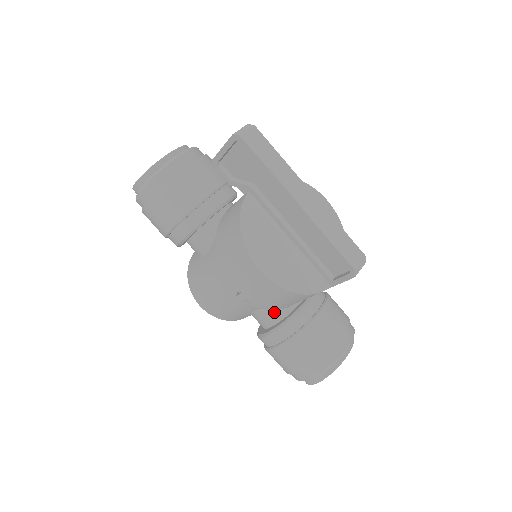
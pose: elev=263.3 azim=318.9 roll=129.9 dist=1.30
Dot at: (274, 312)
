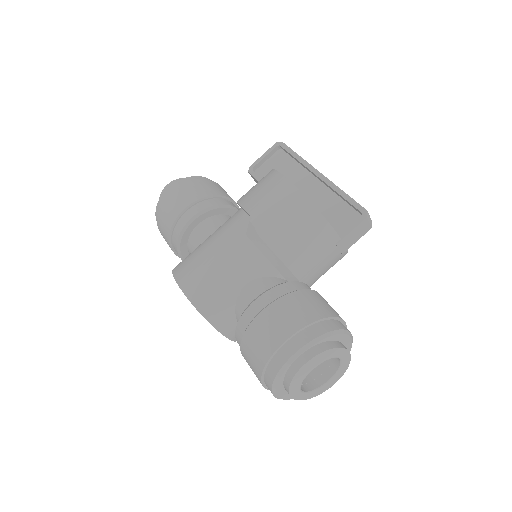
Dot at: (270, 283)
